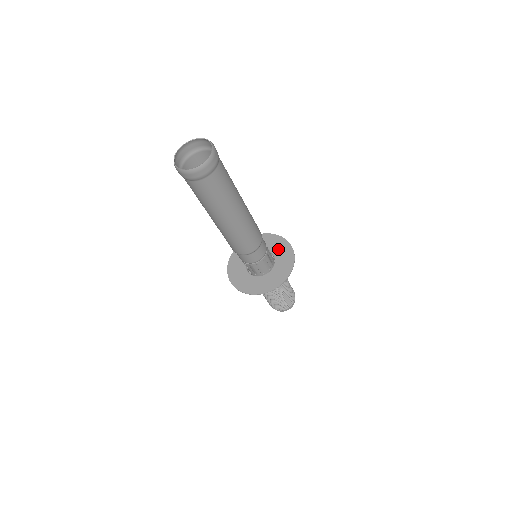
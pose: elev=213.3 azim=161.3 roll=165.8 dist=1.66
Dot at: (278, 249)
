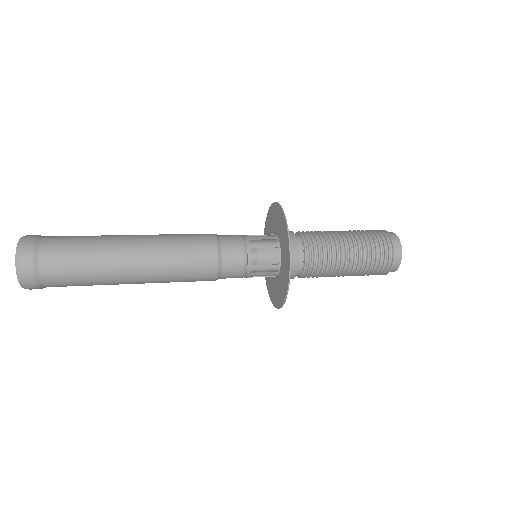
Dot at: (283, 272)
